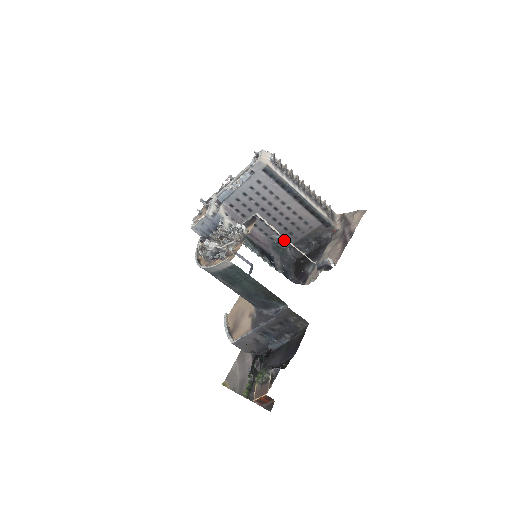
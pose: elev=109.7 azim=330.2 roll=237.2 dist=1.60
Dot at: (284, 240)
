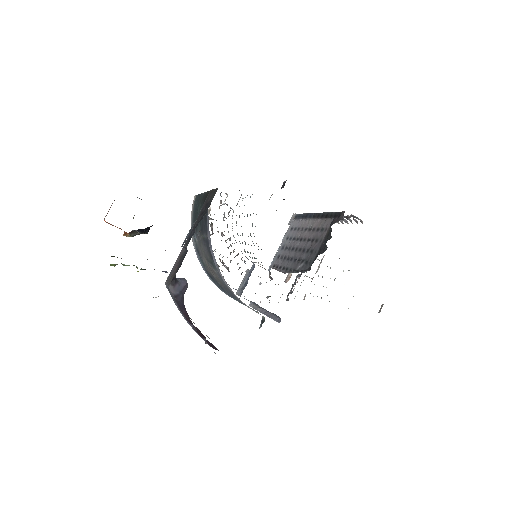
Dot at: (307, 264)
